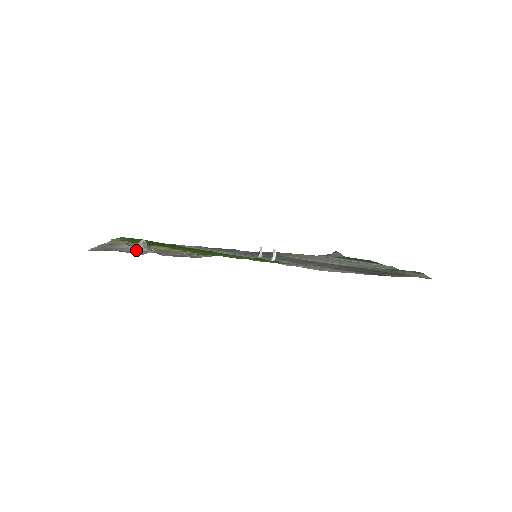
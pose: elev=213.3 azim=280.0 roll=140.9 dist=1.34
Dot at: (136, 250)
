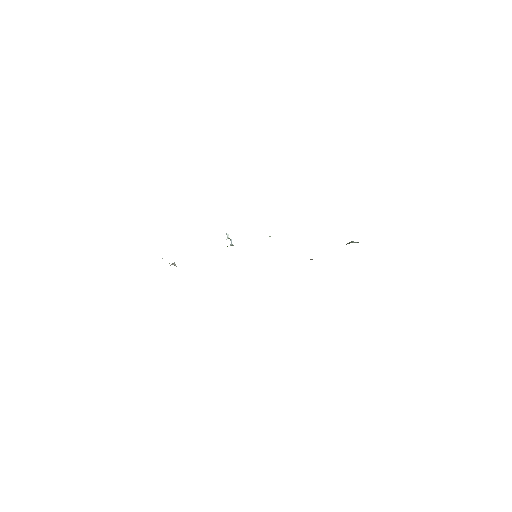
Dot at: occluded
